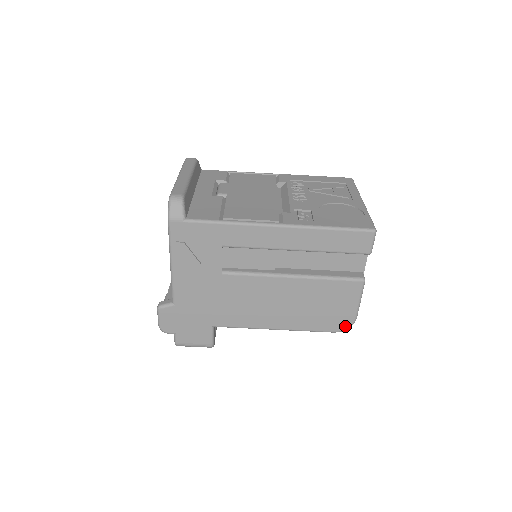
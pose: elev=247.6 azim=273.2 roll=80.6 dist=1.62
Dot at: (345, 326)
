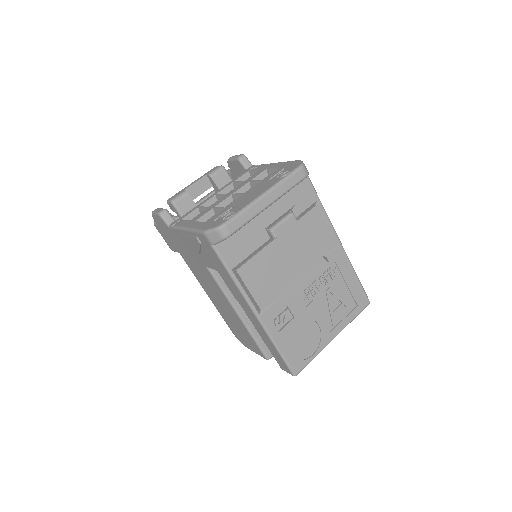
Dot at: (240, 340)
